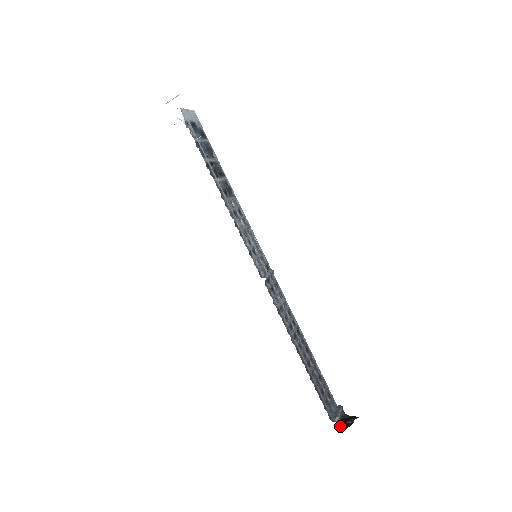
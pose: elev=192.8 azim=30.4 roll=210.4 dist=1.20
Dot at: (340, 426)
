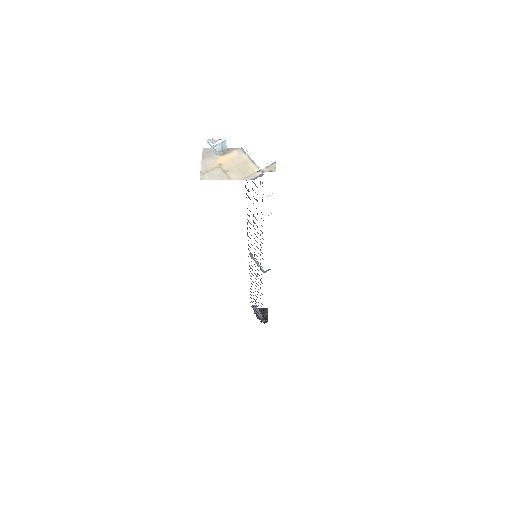
Dot at: occluded
